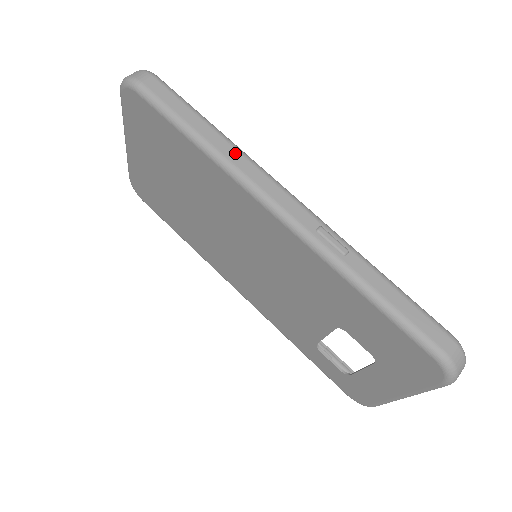
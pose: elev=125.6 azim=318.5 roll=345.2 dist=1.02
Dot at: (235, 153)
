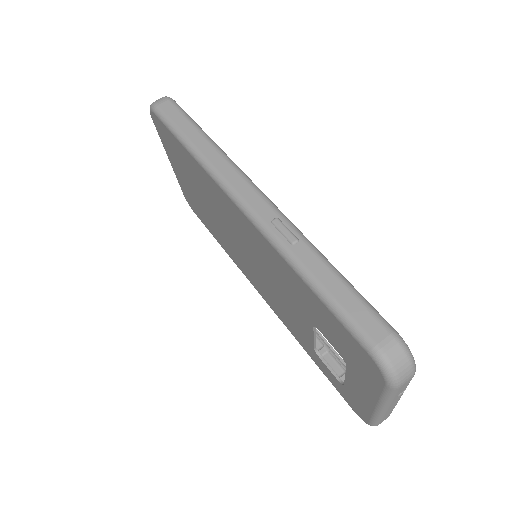
Dot at: (217, 156)
